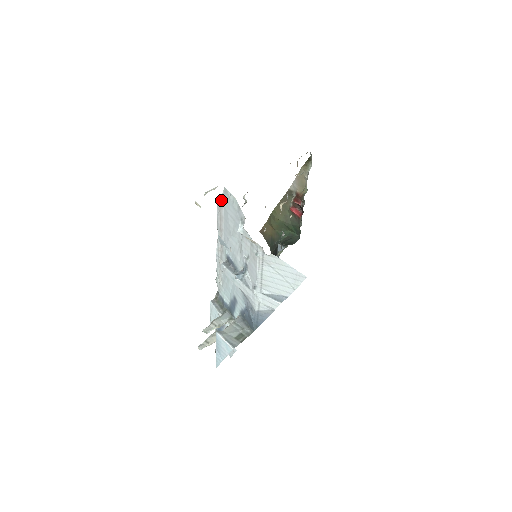
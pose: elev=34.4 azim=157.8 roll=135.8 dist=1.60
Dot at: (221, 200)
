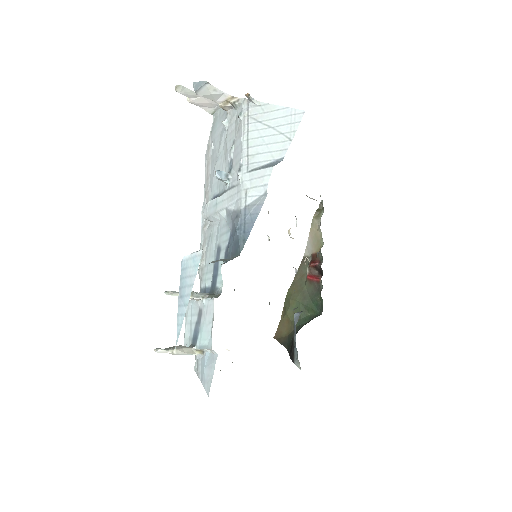
Dot at: (209, 139)
